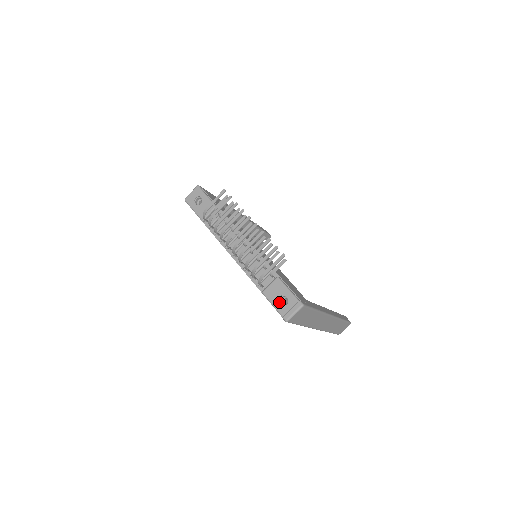
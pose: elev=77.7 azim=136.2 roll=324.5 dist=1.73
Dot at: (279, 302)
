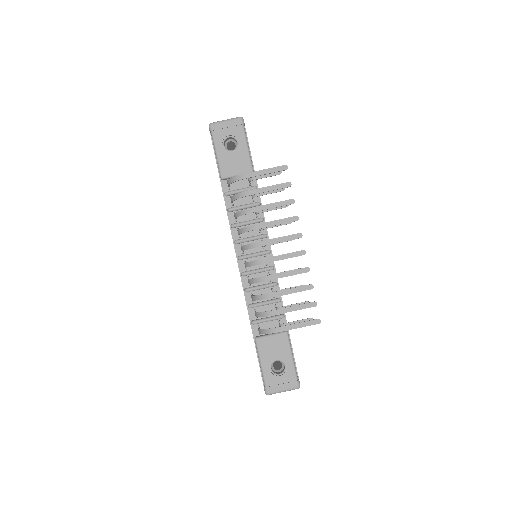
Dot at: (271, 365)
